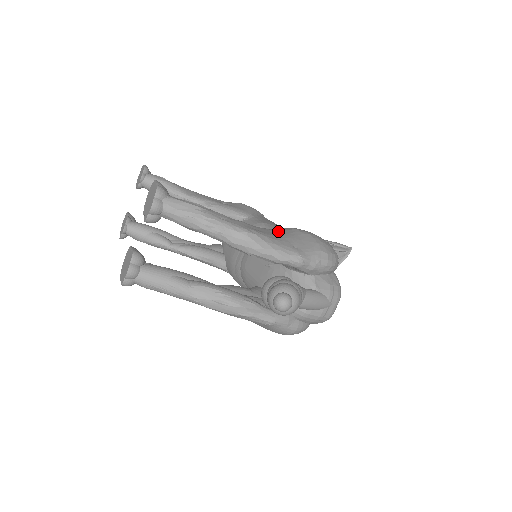
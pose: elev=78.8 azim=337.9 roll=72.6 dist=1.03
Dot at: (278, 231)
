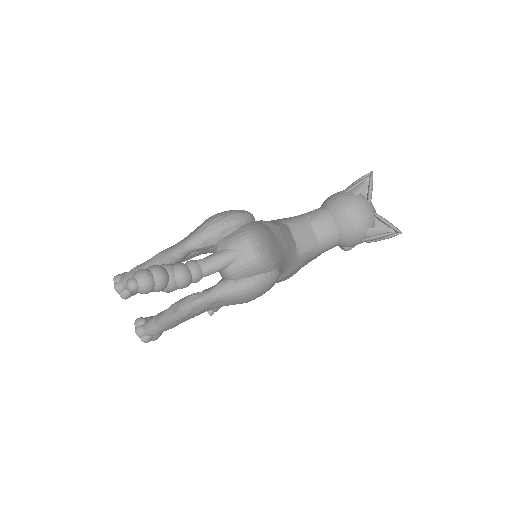
Dot at: occluded
